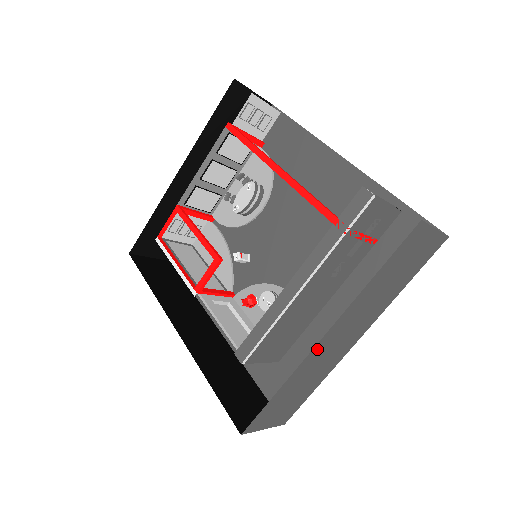
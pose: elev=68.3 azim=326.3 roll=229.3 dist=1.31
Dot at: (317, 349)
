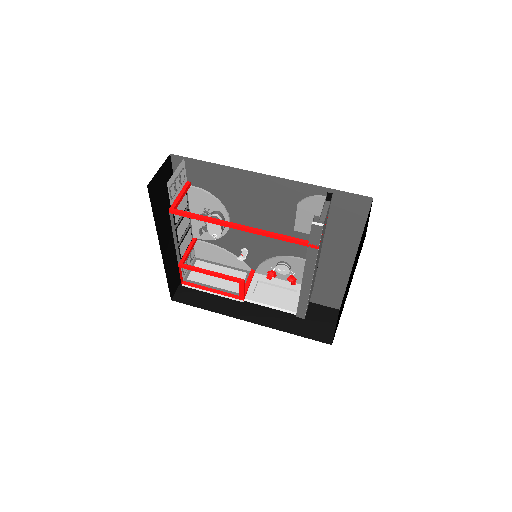
Dot at: occluded
